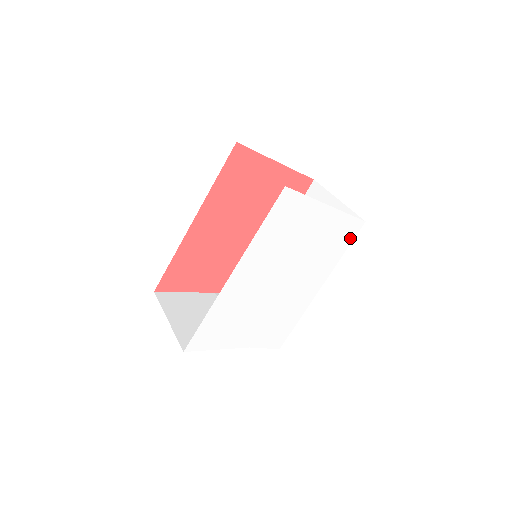
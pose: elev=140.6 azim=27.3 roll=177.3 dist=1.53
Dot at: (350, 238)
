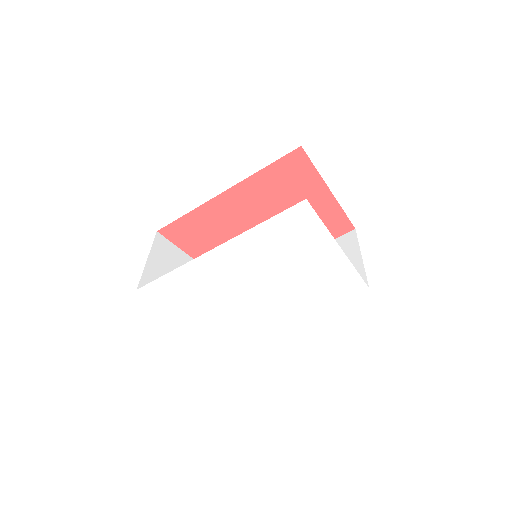
Dot at: (346, 294)
